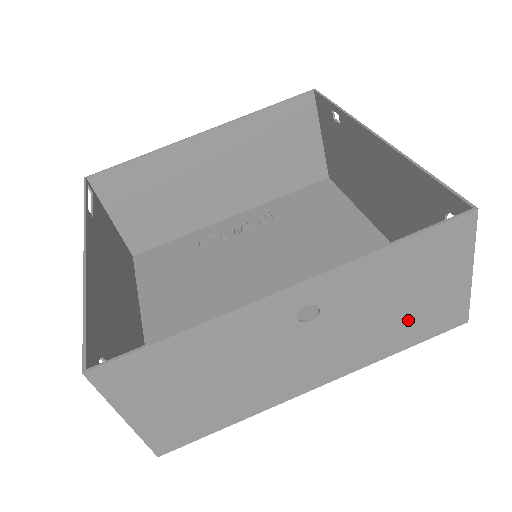
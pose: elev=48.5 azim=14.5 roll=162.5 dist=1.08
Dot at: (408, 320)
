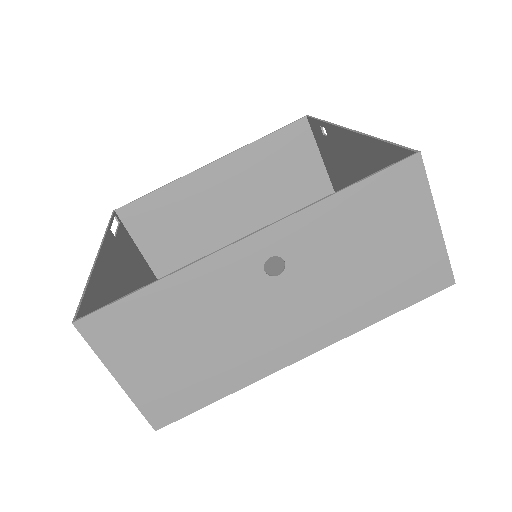
Dot at: (384, 278)
